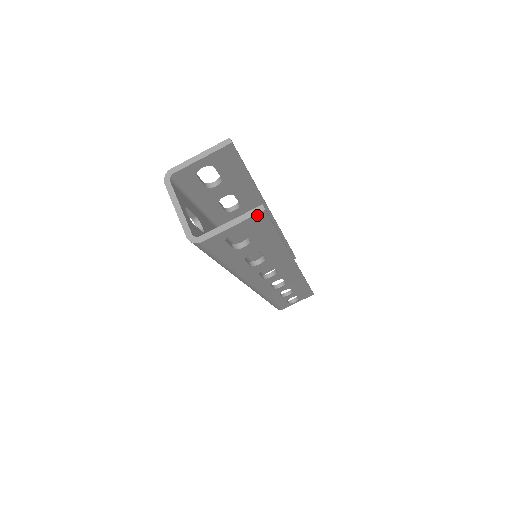
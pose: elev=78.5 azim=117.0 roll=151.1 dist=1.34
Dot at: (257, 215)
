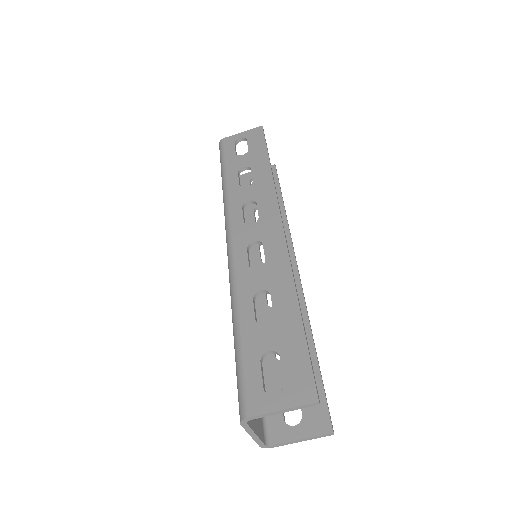
Dot at: (325, 433)
